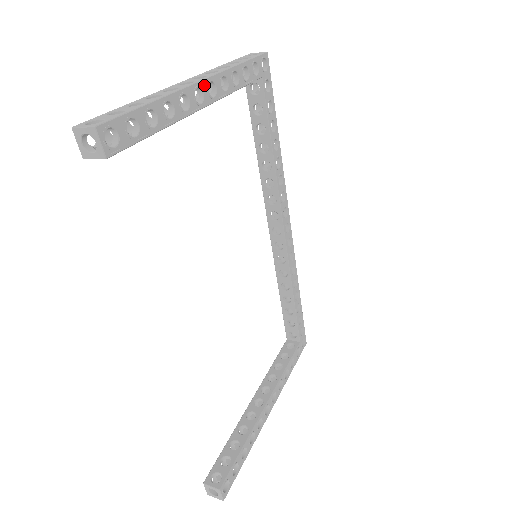
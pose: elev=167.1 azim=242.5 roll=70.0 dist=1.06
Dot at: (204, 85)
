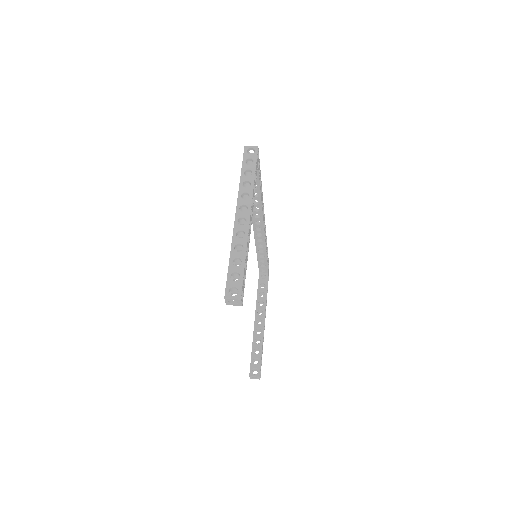
Dot at: (250, 217)
